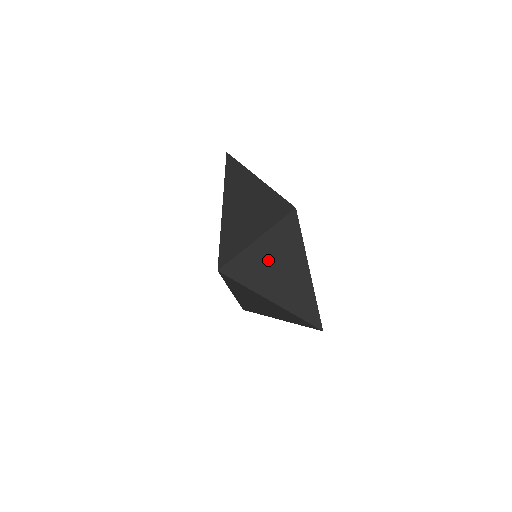
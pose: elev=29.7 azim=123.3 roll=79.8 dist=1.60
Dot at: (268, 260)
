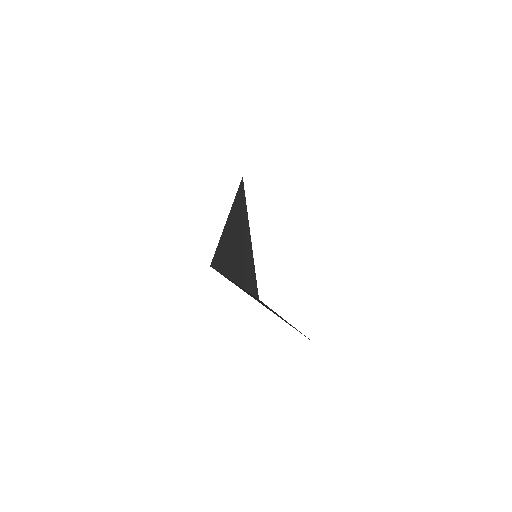
Dot at: (234, 242)
